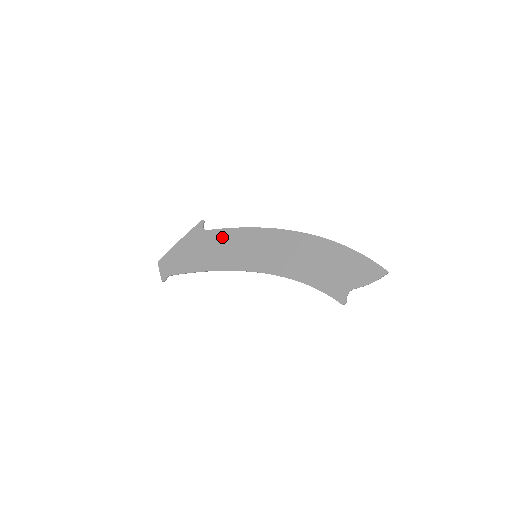
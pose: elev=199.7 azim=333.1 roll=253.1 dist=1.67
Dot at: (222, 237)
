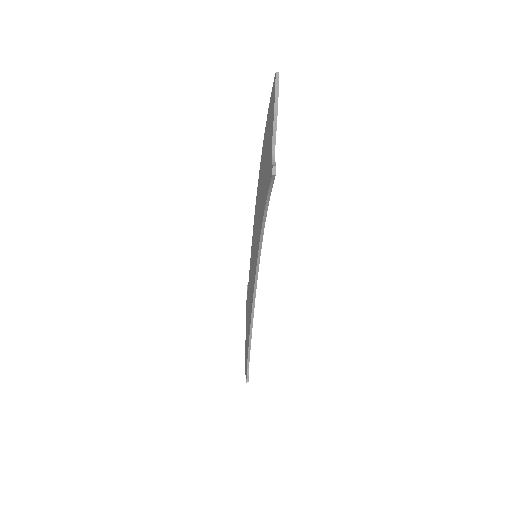
Dot at: (249, 279)
